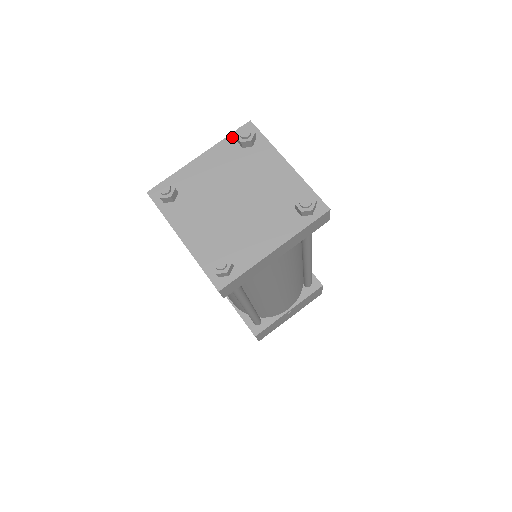
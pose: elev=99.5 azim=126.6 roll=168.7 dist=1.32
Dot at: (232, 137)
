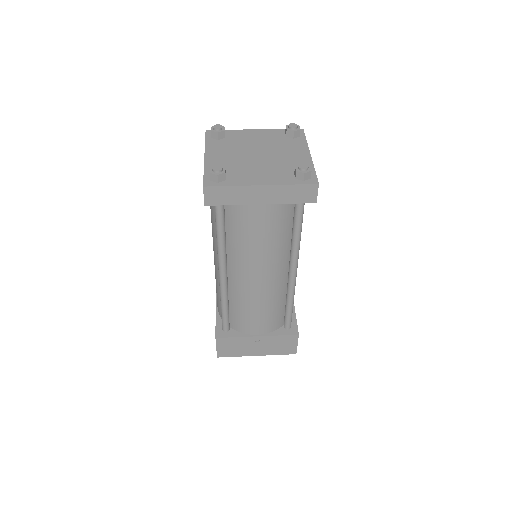
Dot at: (284, 130)
